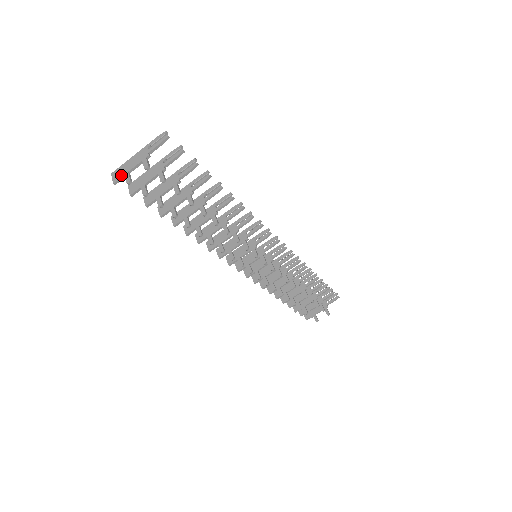
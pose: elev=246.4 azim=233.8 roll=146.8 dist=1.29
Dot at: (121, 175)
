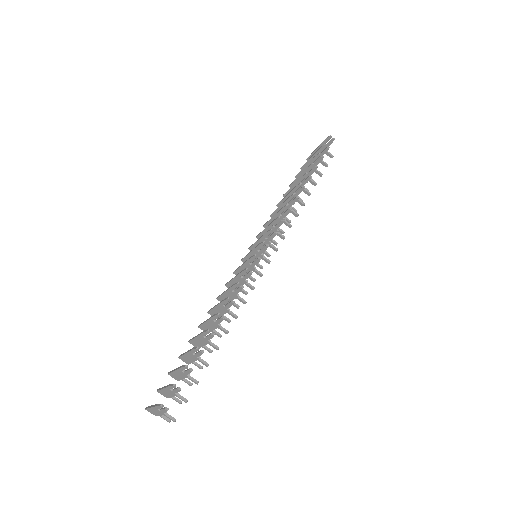
Dot at: (156, 415)
